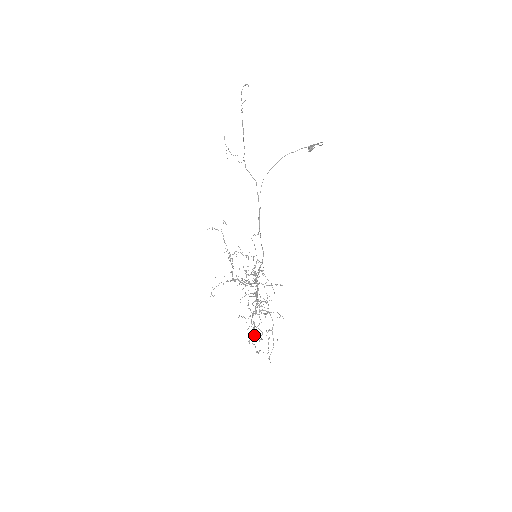
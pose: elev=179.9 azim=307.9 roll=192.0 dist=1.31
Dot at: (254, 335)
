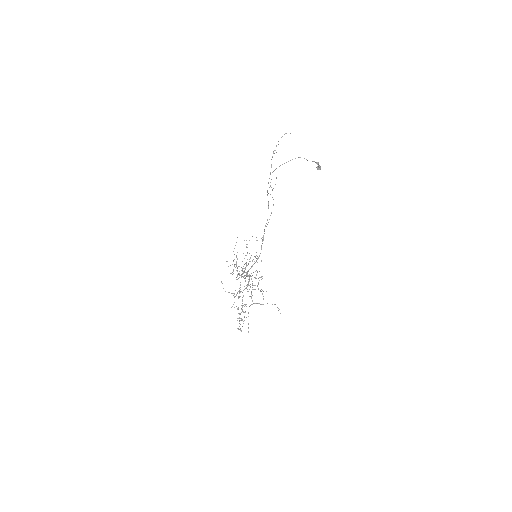
Dot at: occluded
